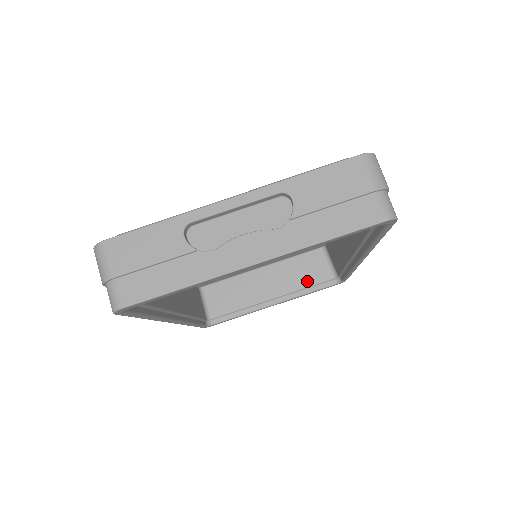
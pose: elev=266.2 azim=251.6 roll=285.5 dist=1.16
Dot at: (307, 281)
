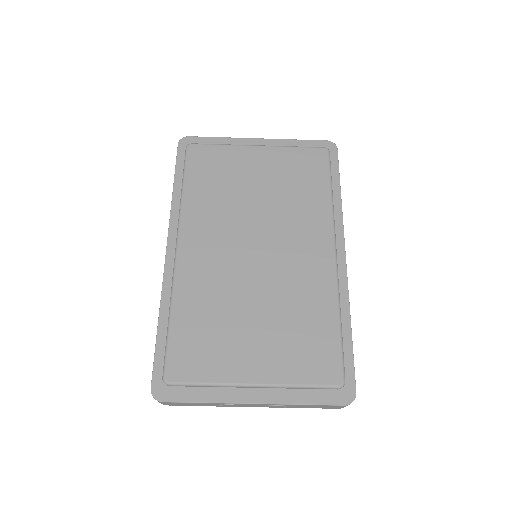
Dot at: occluded
